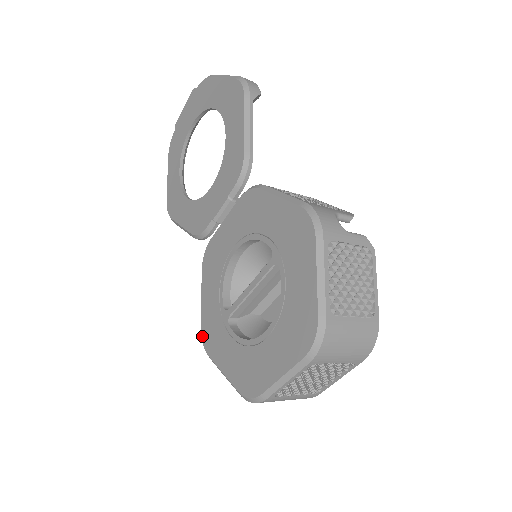
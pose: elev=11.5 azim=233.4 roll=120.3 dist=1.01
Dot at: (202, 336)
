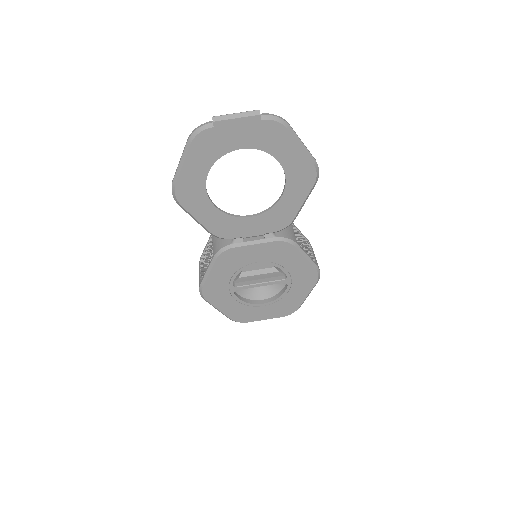
Dot at: (203, 291)
